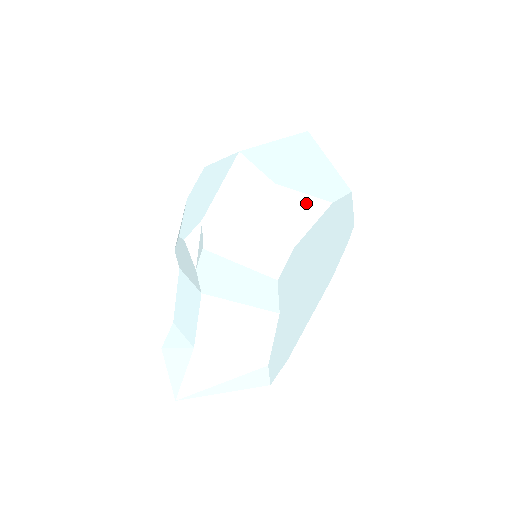
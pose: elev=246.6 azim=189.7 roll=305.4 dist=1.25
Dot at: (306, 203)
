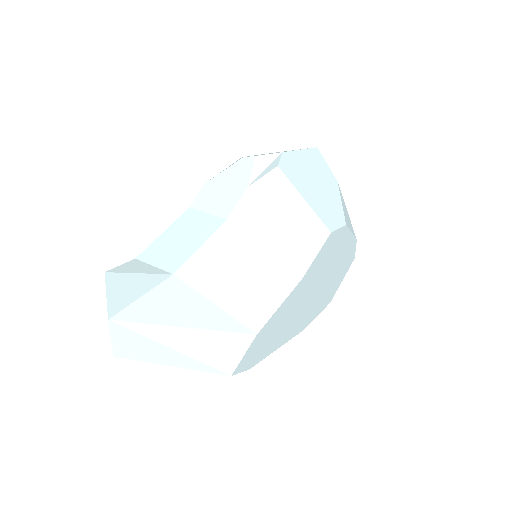
Dot at: (348, 216)
